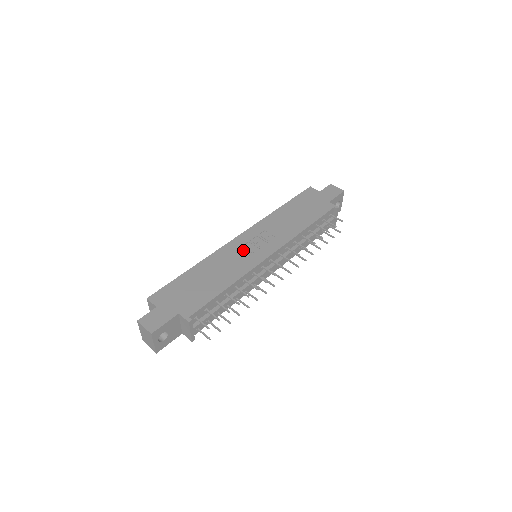
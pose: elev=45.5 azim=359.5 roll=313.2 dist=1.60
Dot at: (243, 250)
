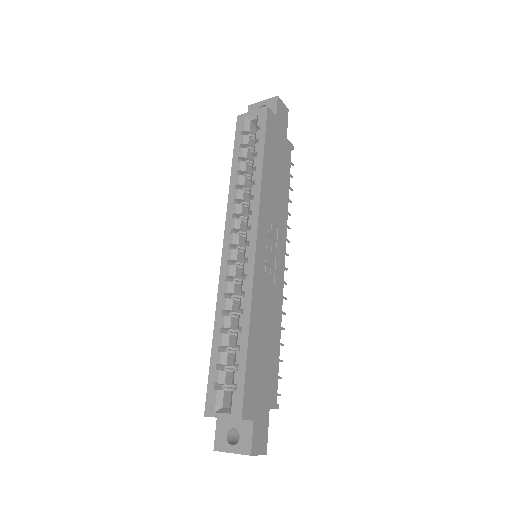
Dot at: (269, 269)
